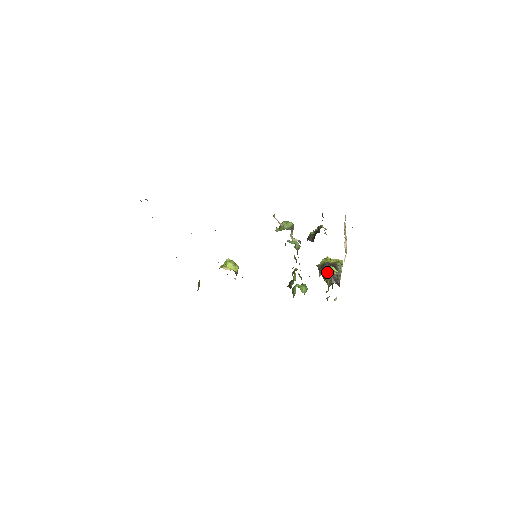
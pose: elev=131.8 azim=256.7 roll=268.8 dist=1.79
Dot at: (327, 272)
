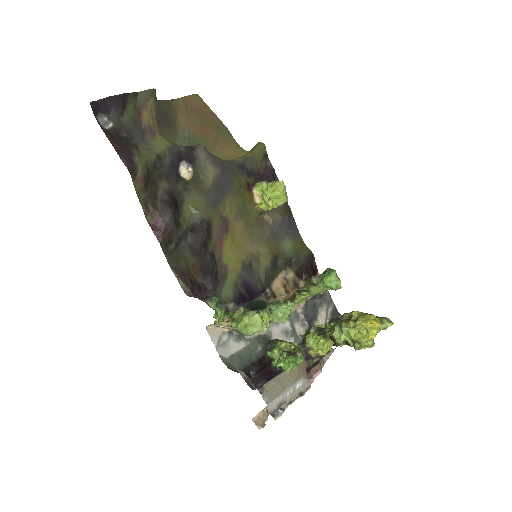
Dot at: (333, 331)
